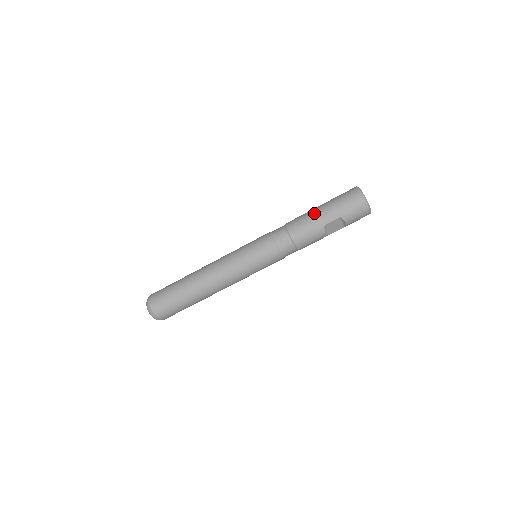
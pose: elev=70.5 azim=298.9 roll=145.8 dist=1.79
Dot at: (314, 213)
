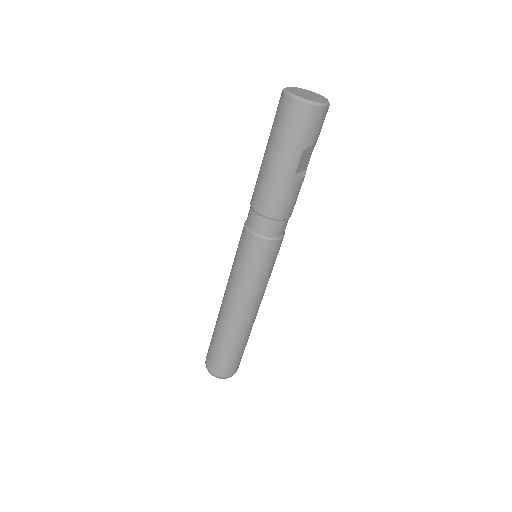
Dot at: (270, 172)
